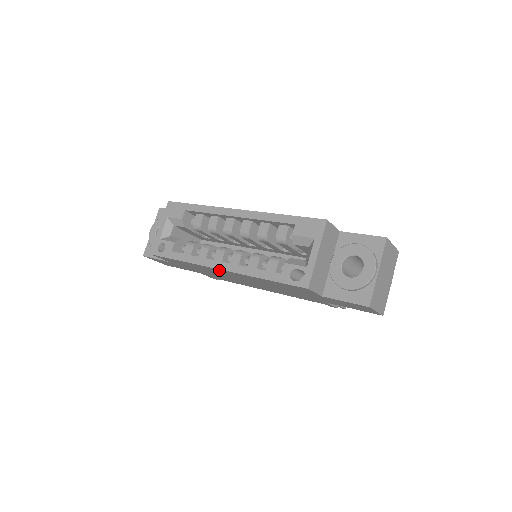
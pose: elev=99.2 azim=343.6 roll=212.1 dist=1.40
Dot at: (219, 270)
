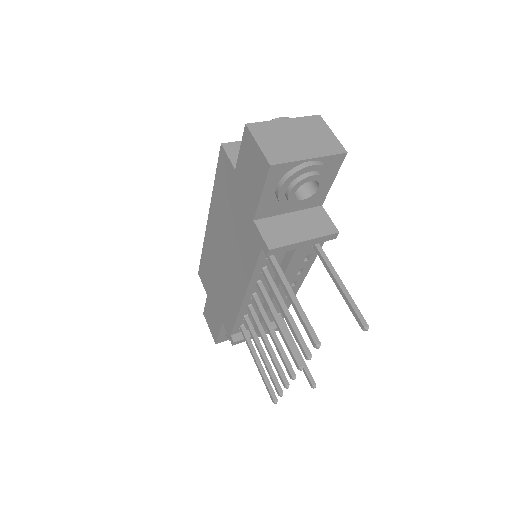
Dot at: (210, 229)
